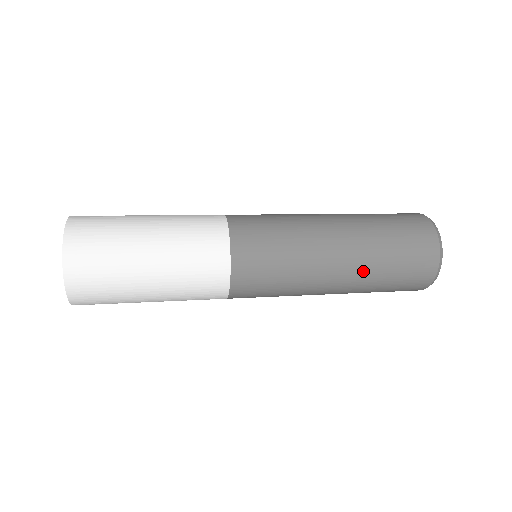
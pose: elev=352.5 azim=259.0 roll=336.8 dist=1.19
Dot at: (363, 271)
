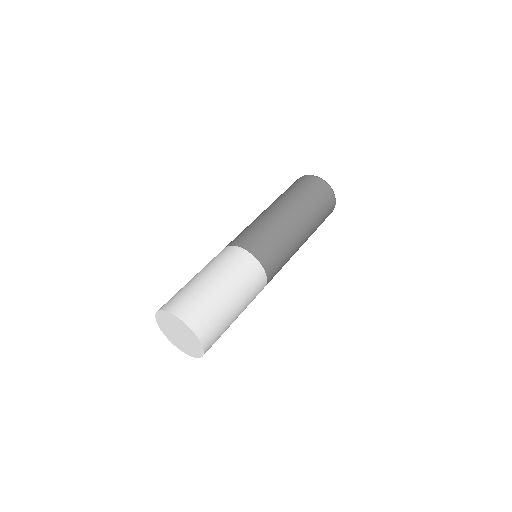
Dot at: (307, 215)
